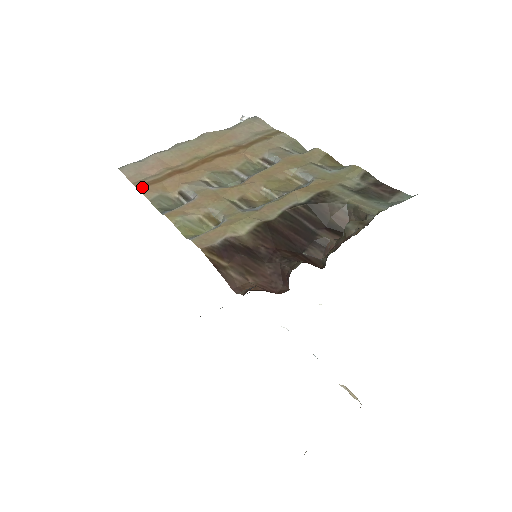
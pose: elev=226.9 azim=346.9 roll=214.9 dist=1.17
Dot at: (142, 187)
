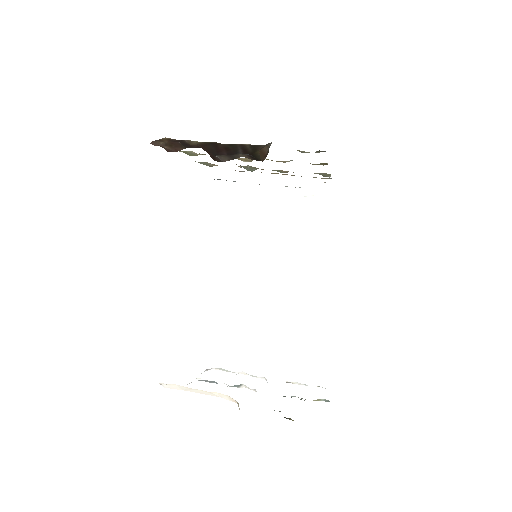
Dot at: occluded
